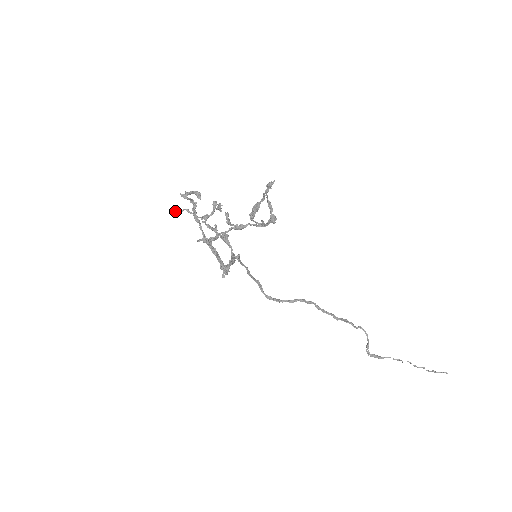
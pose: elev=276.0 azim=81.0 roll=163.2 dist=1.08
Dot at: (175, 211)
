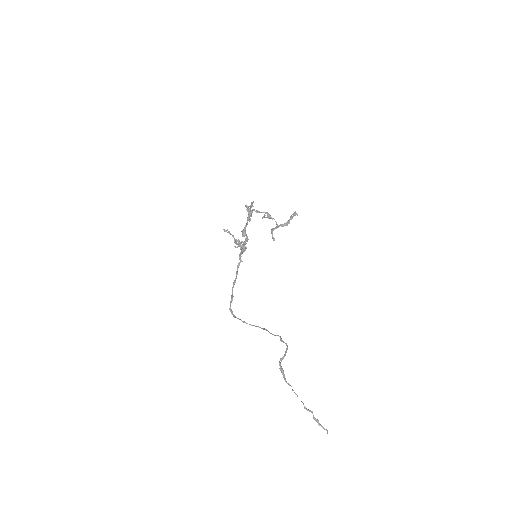
Dot at: occluded
